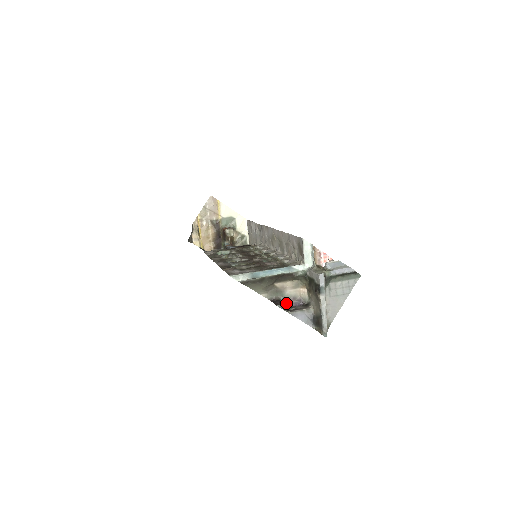
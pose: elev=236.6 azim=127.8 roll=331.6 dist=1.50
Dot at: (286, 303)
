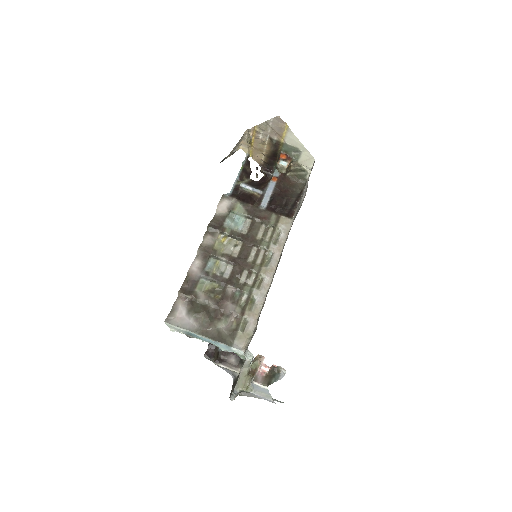
Dot at: occluded
